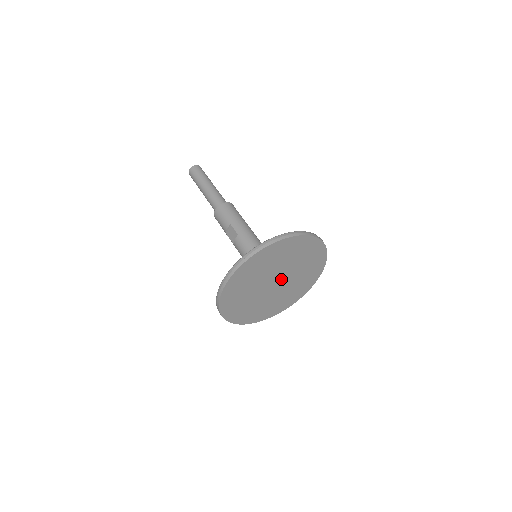
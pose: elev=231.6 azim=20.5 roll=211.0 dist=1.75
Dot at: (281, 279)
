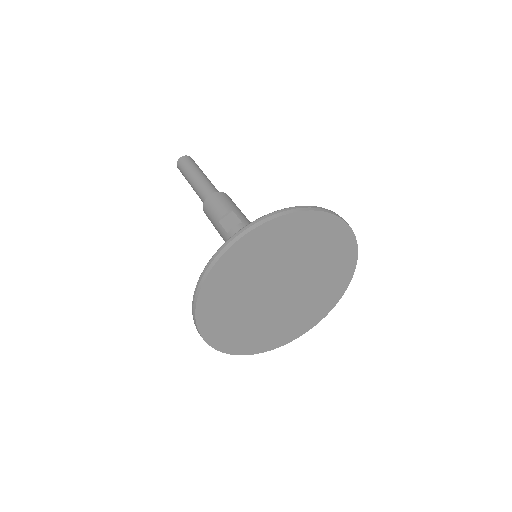
Dot at: (289, 290)
